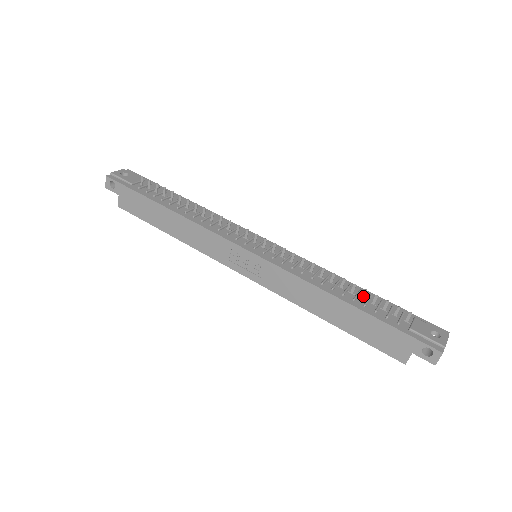
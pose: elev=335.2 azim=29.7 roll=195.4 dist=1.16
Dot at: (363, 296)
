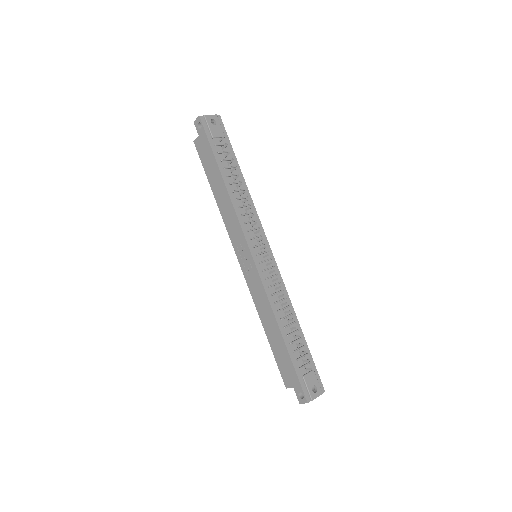
Dot at: (295, 337)
